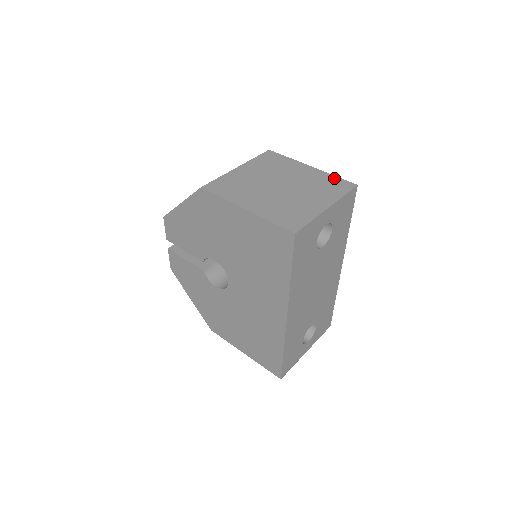
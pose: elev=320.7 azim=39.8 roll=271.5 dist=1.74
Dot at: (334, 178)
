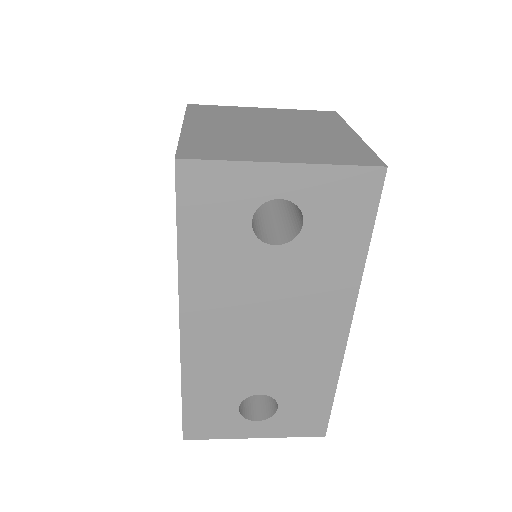
Dot at: (364, 150)
